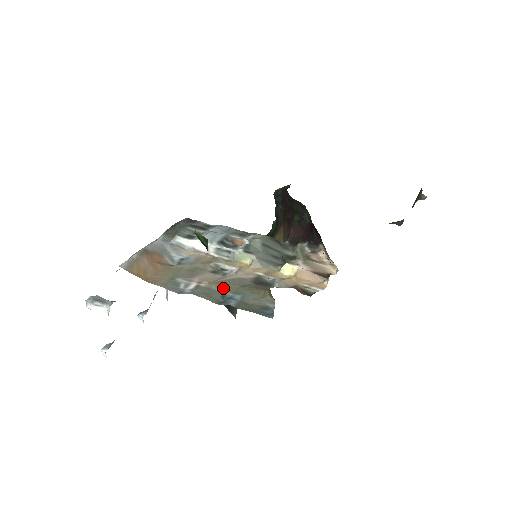
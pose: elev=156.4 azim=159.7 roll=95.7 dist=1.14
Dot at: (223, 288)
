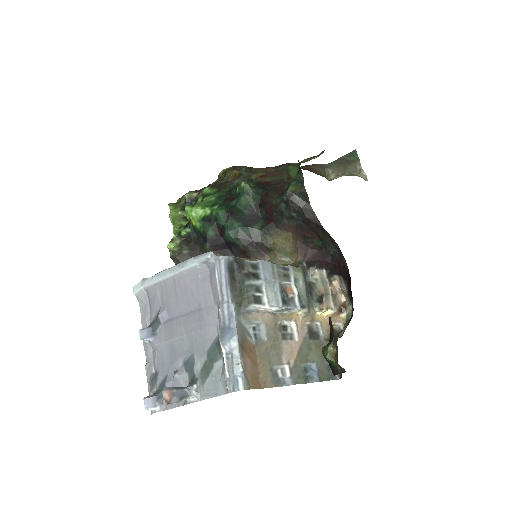
Dot at: (303, 361)
